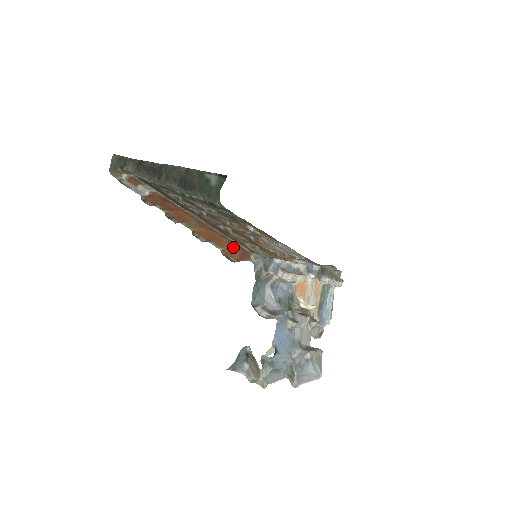
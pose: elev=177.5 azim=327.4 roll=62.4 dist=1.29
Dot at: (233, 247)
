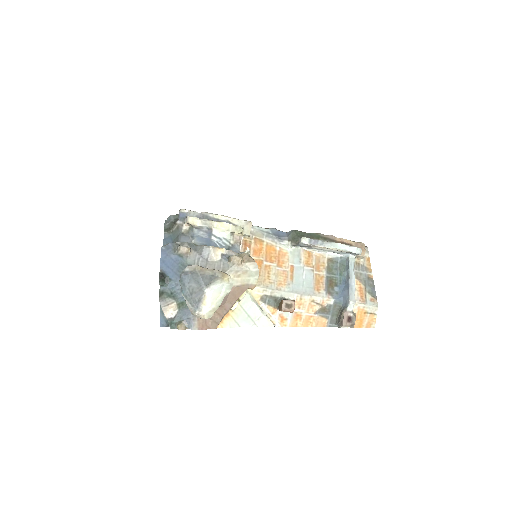
Dot at: occluded
